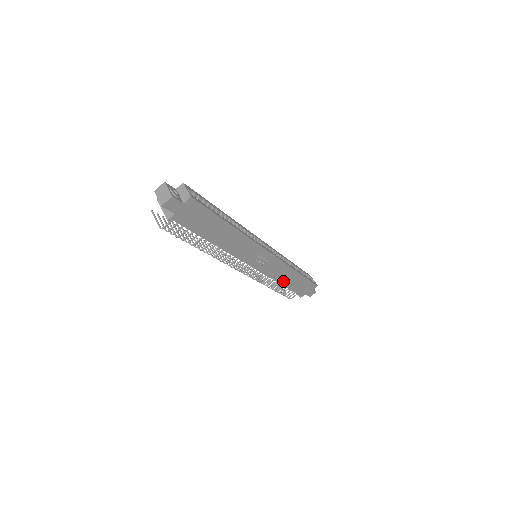
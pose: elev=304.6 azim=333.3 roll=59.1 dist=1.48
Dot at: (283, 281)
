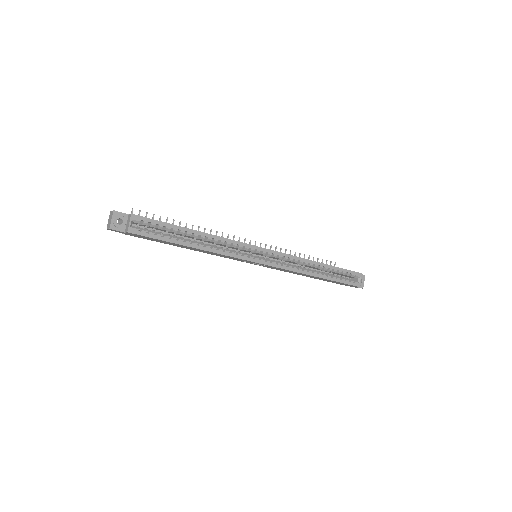
Dot at: (303, 275)
